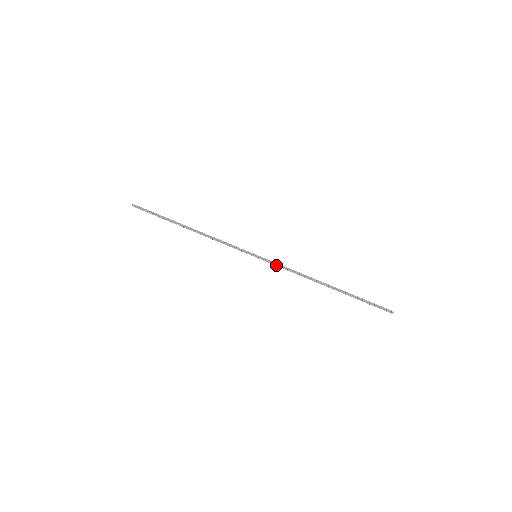
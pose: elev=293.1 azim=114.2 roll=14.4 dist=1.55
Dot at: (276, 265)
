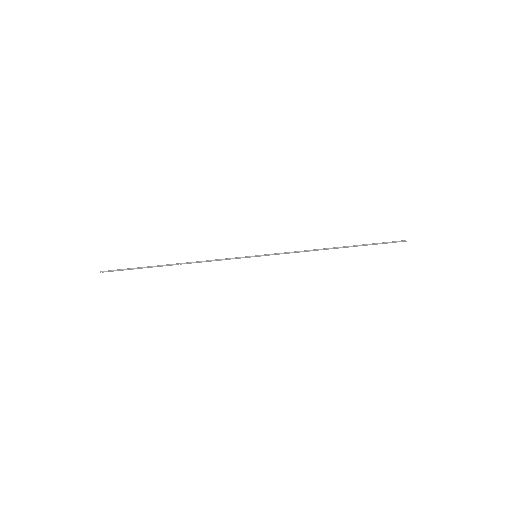
Dot at: occluded
